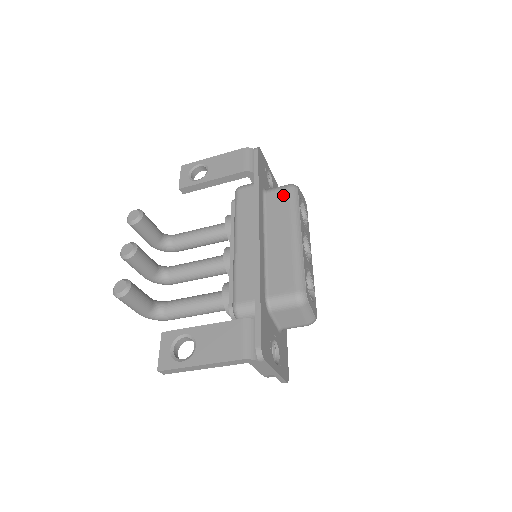
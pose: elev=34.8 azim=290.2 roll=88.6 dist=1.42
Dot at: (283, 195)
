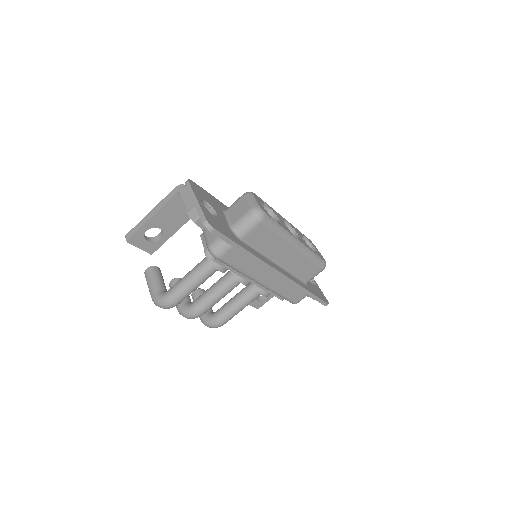
Dot at: occluded
